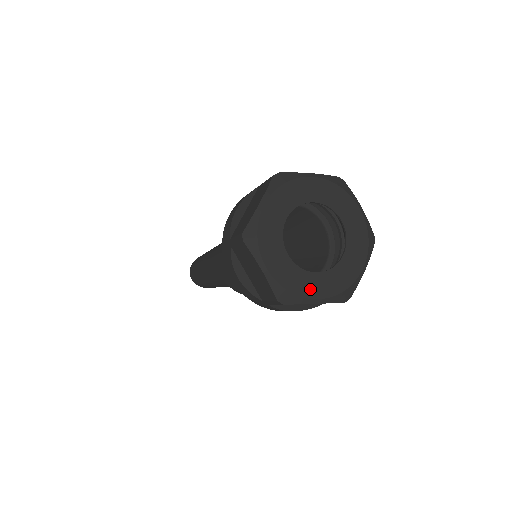
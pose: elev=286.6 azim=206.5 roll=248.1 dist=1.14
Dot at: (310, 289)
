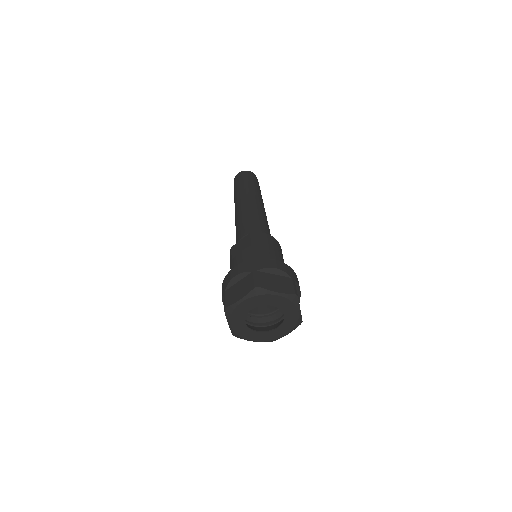
Dot at: (251, 337)
